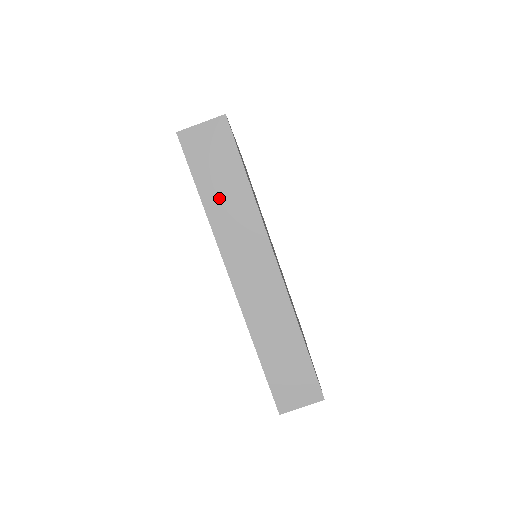
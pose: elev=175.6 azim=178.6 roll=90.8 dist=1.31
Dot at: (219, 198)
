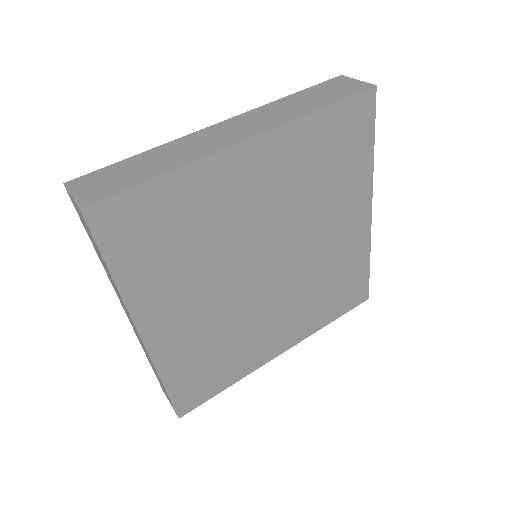
Dot at: occluded
